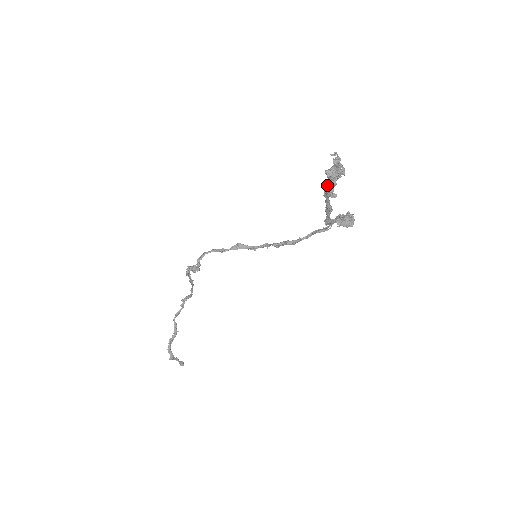
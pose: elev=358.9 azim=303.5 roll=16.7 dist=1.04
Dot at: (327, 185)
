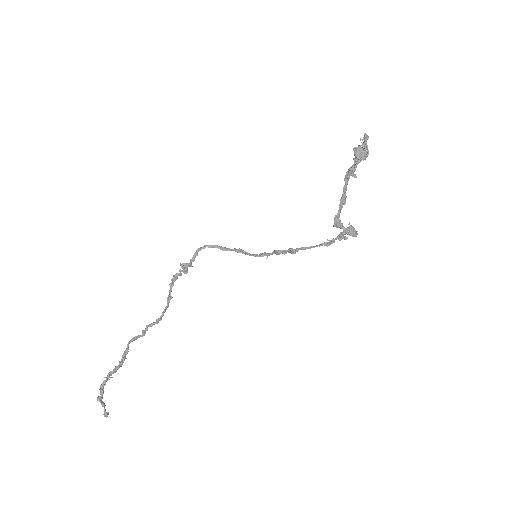
Dot at: (350, 168)
